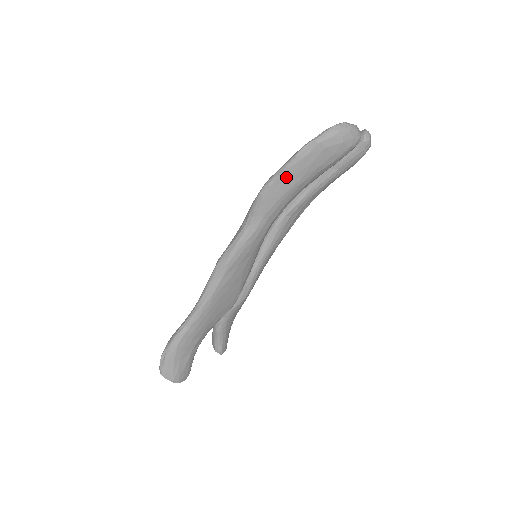
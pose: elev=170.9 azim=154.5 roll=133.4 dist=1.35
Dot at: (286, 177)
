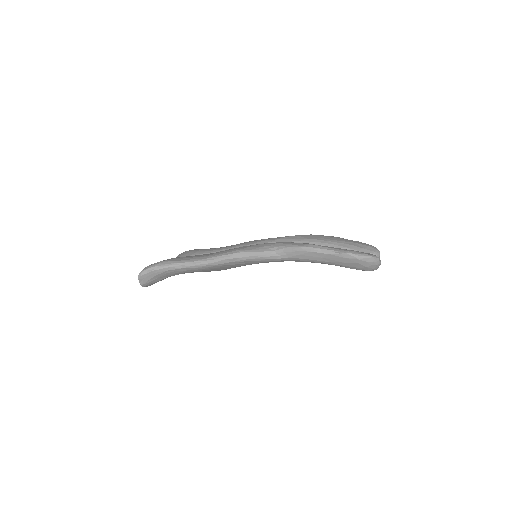
Dot at: (324, 256)
